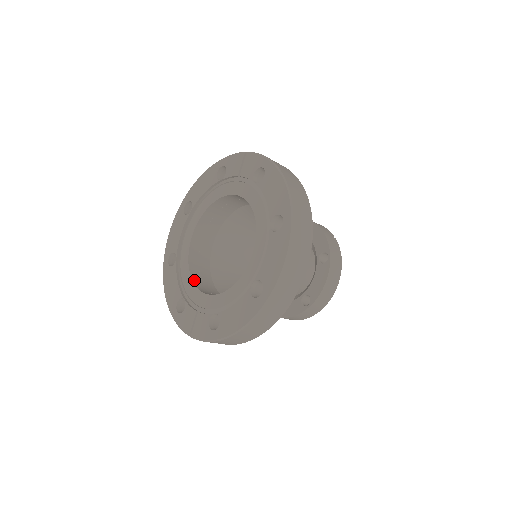
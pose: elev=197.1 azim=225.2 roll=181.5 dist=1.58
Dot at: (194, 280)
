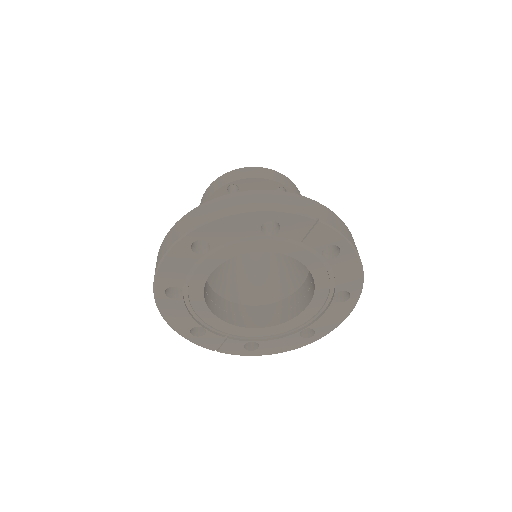
Dot at: (213, 311)
